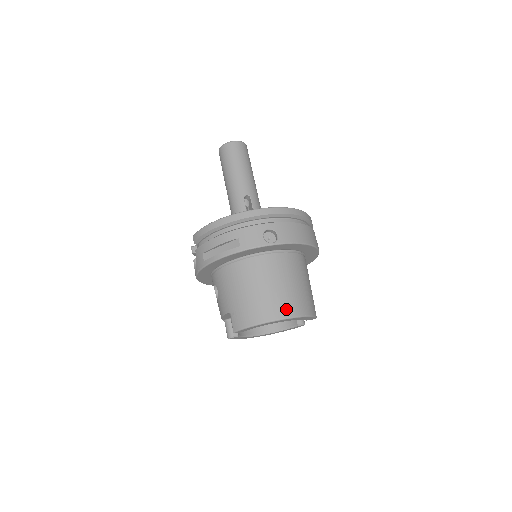
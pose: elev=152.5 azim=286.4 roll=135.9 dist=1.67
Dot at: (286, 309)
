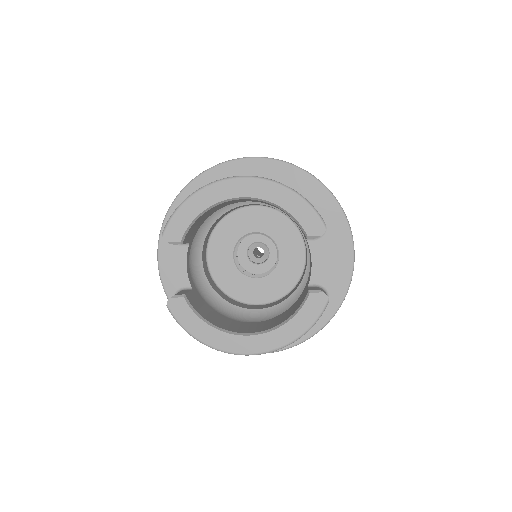
Dot at: occluded
